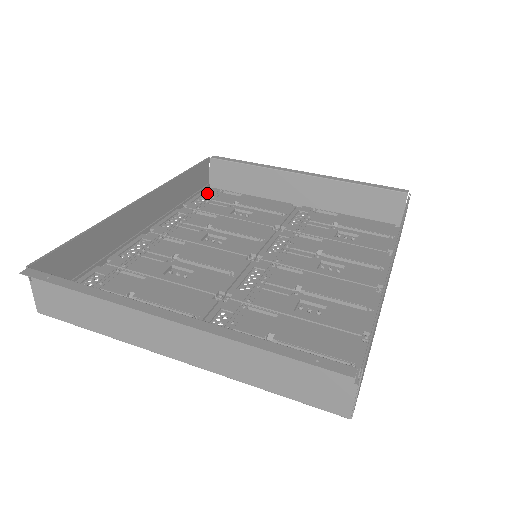
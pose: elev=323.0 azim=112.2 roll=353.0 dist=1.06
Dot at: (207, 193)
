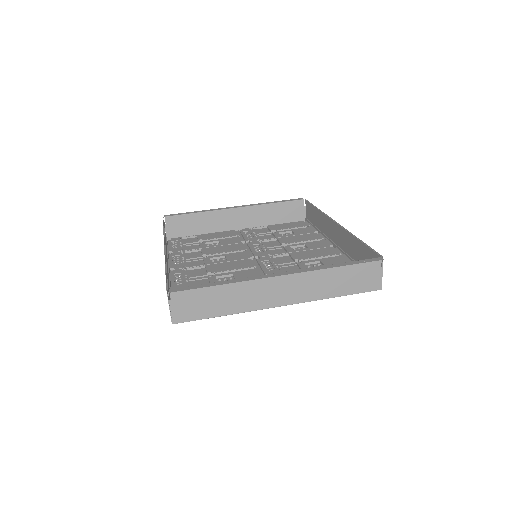
Dot at: (172, 242)
